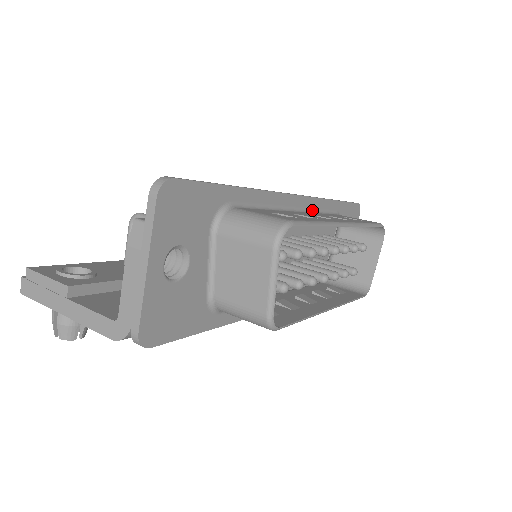
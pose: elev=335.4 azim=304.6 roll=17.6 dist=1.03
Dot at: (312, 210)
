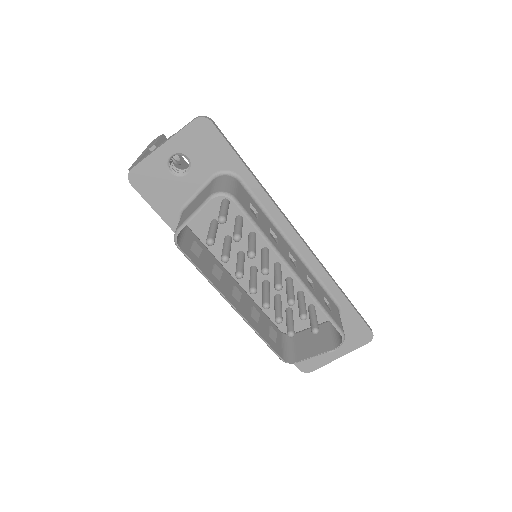
Dot at: (310, 268)
